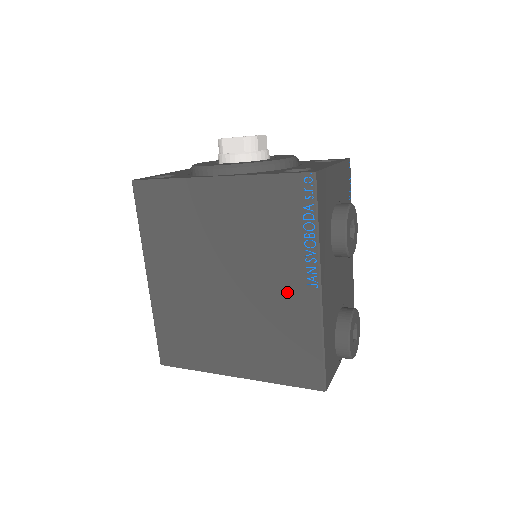
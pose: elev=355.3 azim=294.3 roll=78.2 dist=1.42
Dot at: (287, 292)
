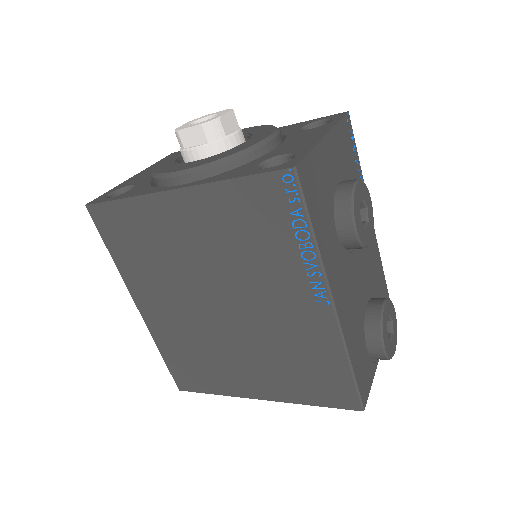
Dot at: (294, 311)
